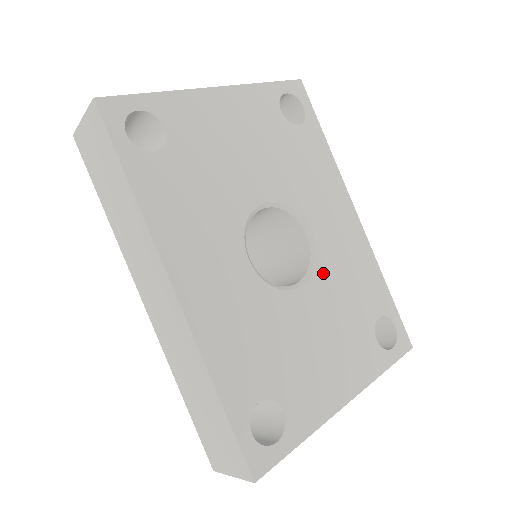
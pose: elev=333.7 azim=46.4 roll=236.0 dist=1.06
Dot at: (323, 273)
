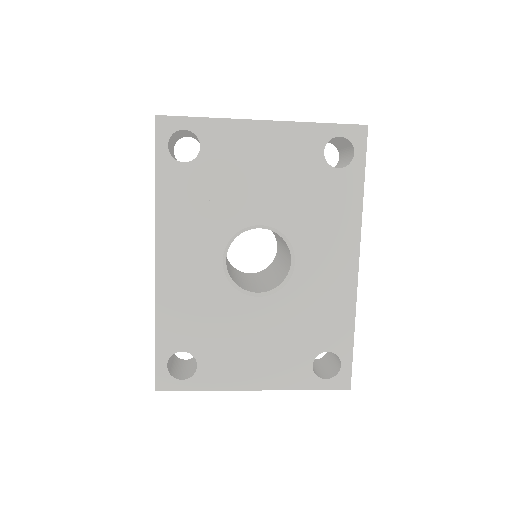
Dot at: (287, 296)
